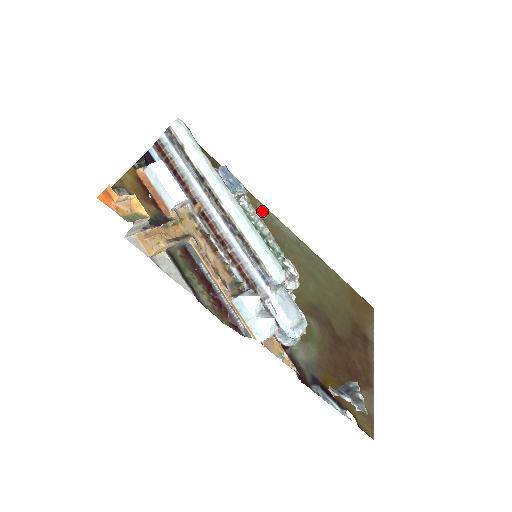
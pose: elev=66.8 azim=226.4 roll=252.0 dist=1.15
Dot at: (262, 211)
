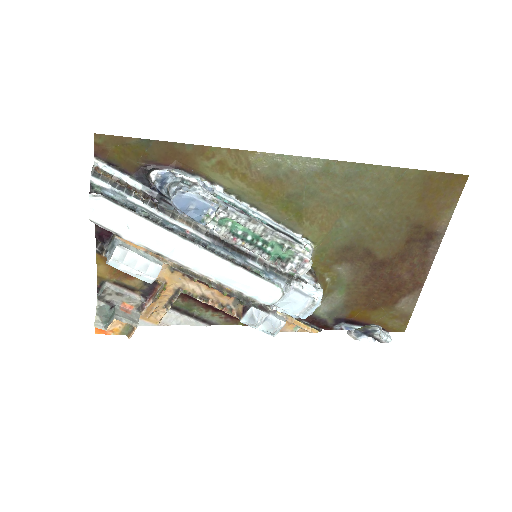
Dot at: (260, 166)
